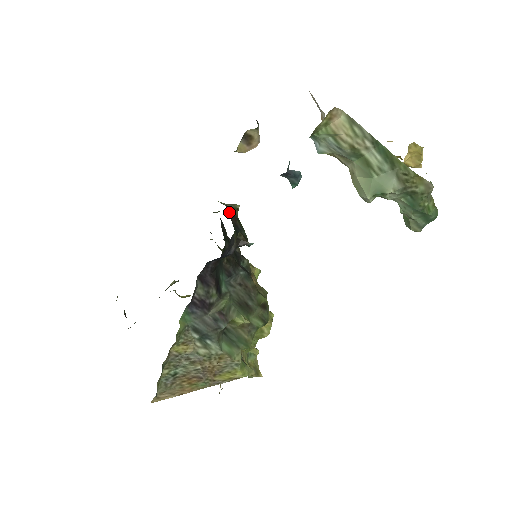
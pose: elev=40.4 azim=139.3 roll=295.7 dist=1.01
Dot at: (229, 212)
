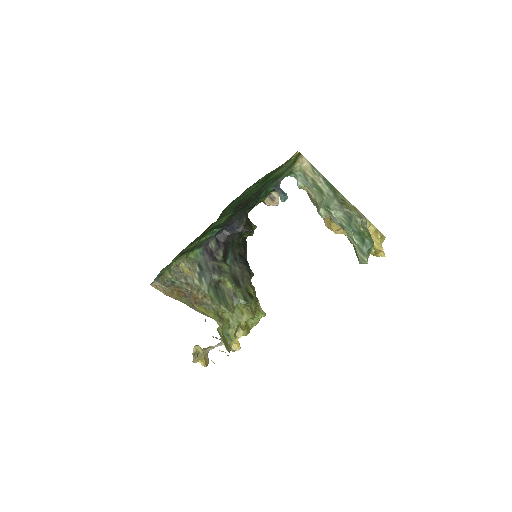
Dot at: occluded
